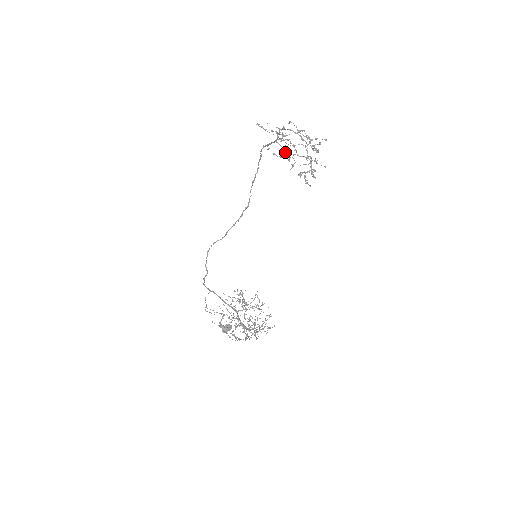
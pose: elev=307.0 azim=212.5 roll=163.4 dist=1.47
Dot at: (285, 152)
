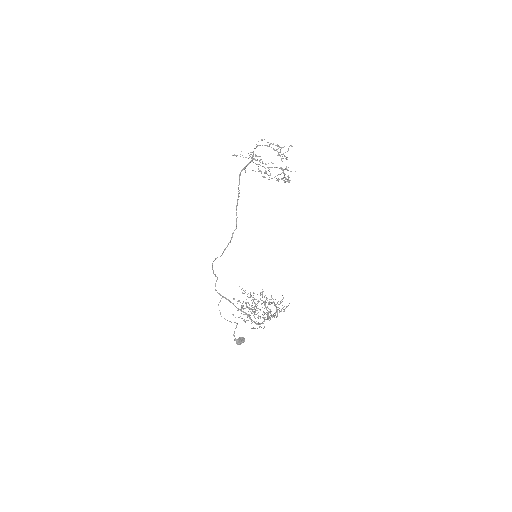
Dot at: (260, 170)
